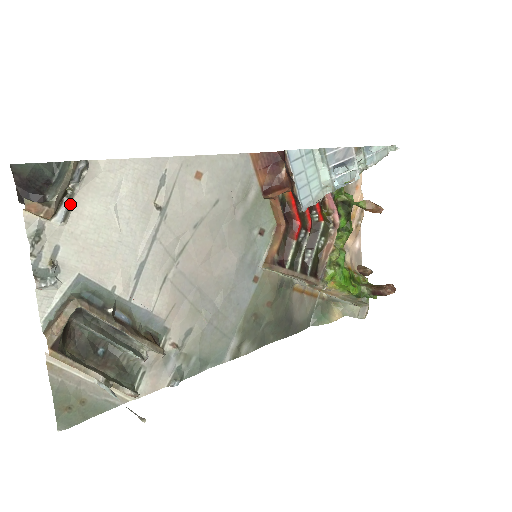
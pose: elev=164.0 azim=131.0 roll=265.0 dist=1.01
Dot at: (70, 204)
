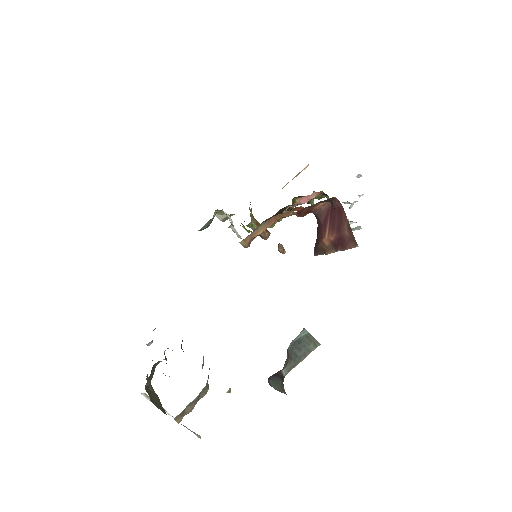
Dot at: occluded
